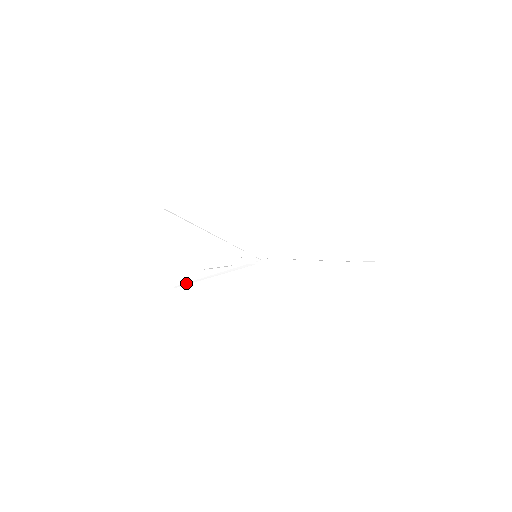
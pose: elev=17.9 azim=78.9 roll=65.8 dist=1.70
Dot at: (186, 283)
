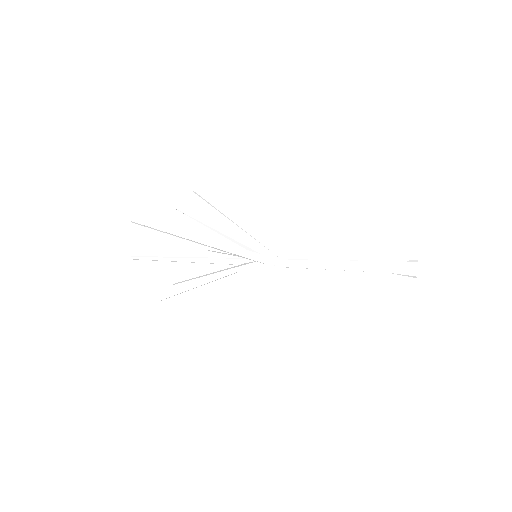
Dot at: occluded
